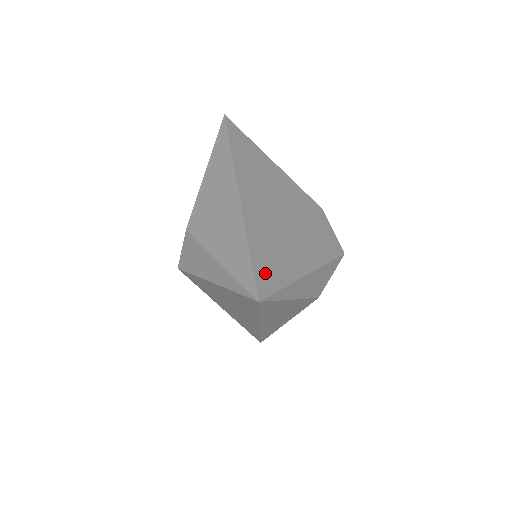
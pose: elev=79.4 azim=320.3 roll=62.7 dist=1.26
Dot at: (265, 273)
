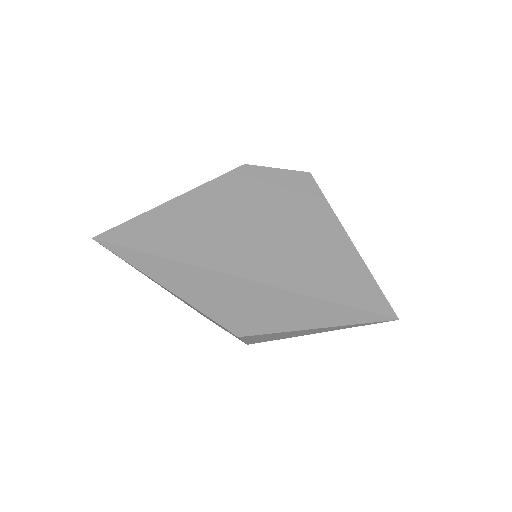
Dot at: (362, 296)
